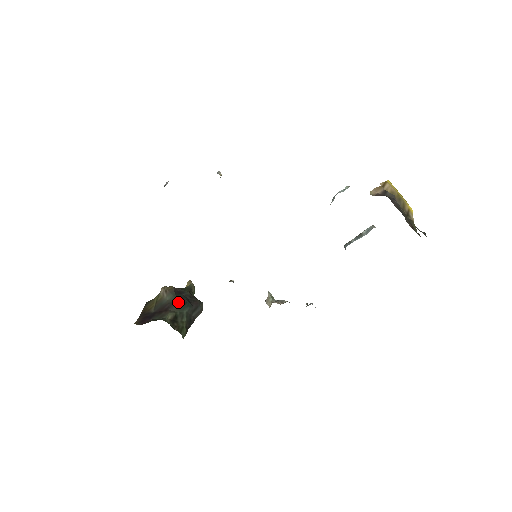
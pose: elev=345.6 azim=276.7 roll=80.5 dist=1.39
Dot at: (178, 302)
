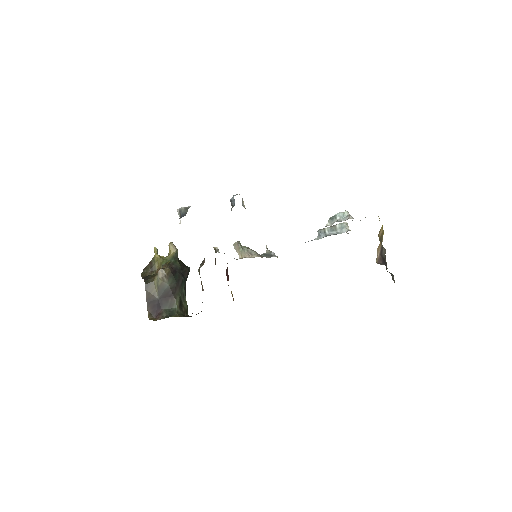
Dot at: (178, 284)
